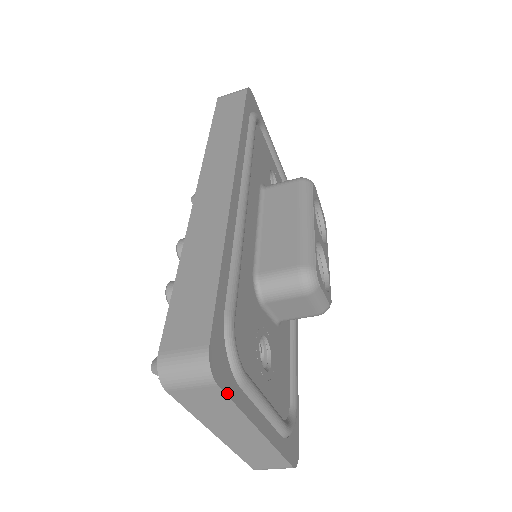
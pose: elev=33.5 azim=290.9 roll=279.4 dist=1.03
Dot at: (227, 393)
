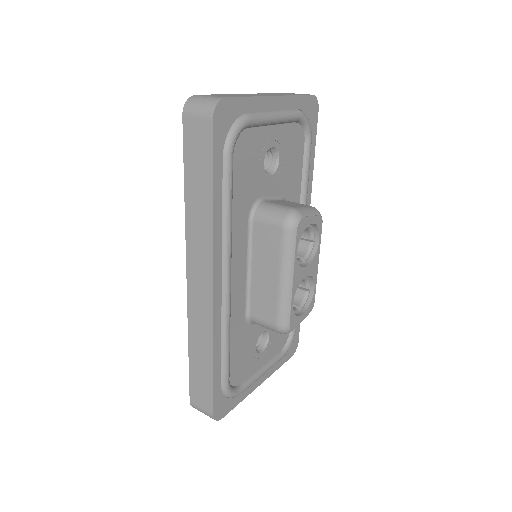
Dot at: (230, 410)
